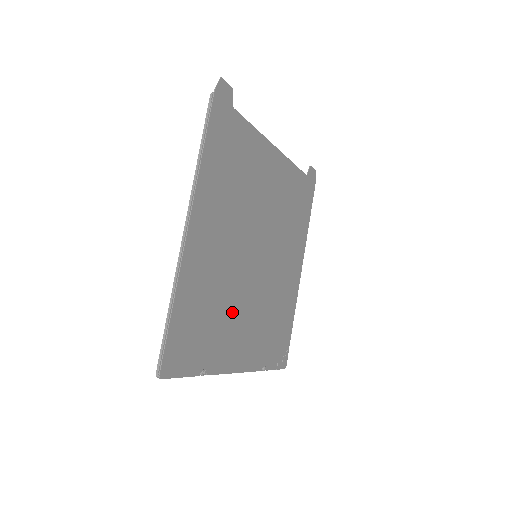
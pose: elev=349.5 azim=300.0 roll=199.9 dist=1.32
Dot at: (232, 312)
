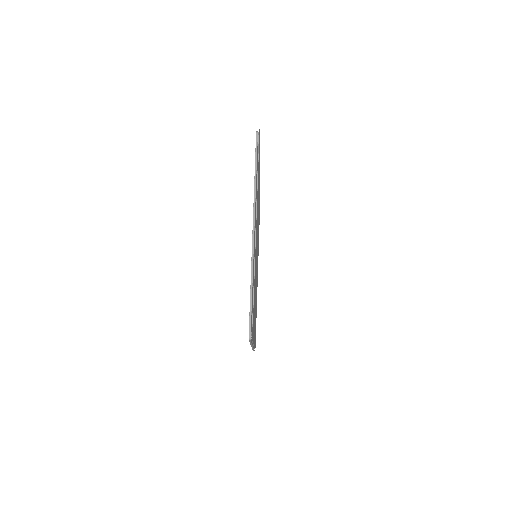
Dot at: occluded
